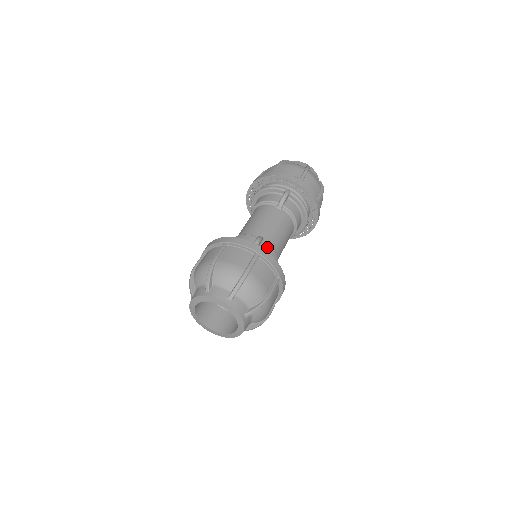
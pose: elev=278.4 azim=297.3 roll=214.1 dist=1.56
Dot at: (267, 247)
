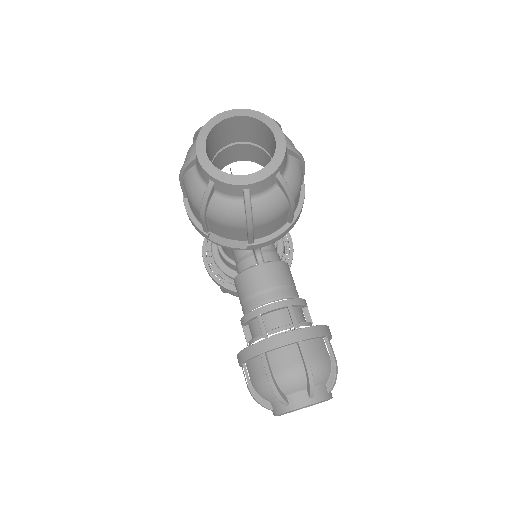
Dot at: occluded
